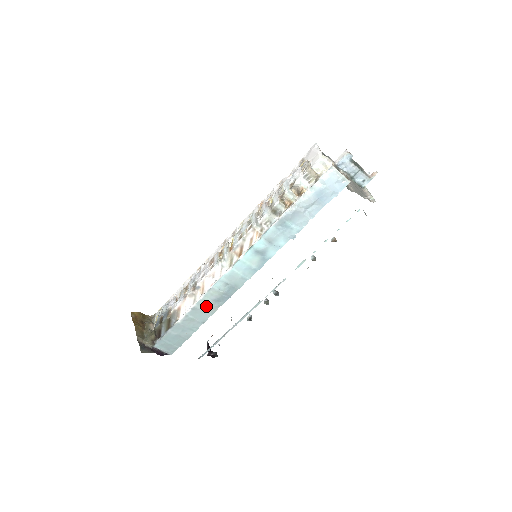
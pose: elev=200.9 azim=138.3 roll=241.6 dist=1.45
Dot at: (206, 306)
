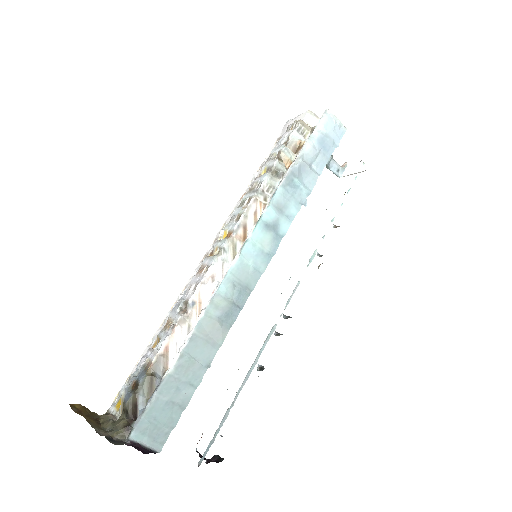
Dot at: (210, 331)
